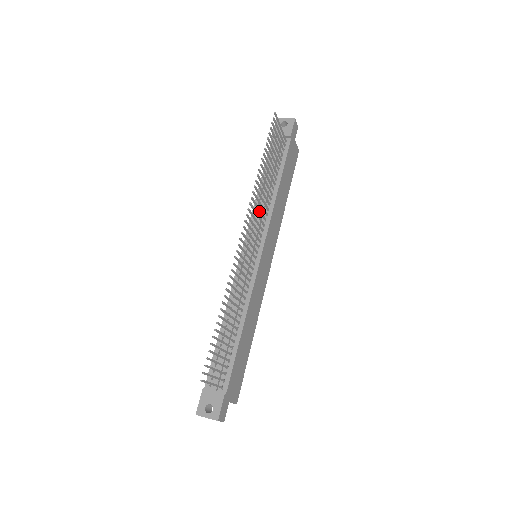
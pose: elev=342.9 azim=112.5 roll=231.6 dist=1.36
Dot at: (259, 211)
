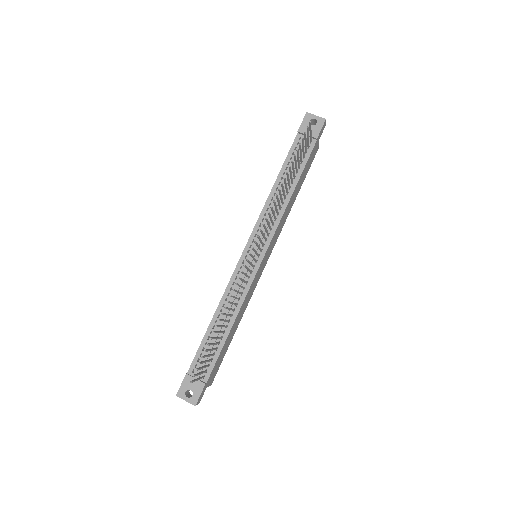
Dot at: (271, 220)
